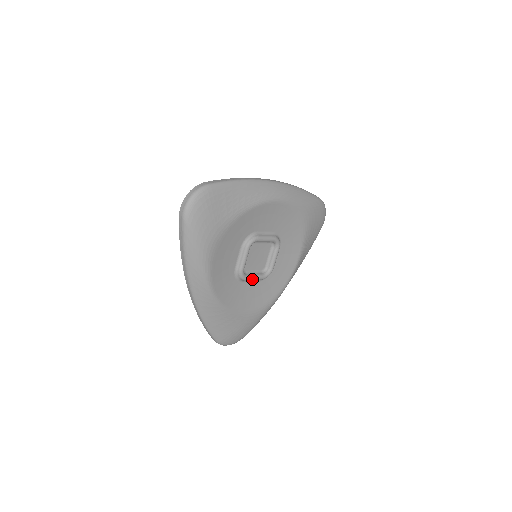
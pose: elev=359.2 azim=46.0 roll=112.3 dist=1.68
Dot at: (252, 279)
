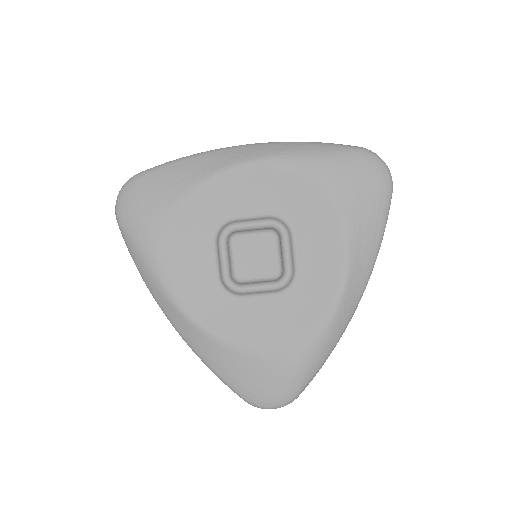
Dot at: (252, 290)
